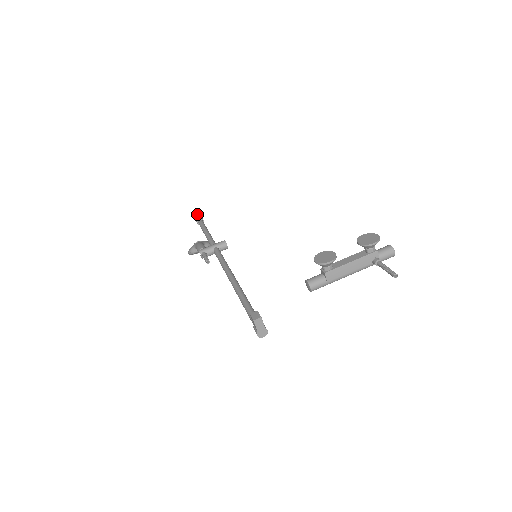
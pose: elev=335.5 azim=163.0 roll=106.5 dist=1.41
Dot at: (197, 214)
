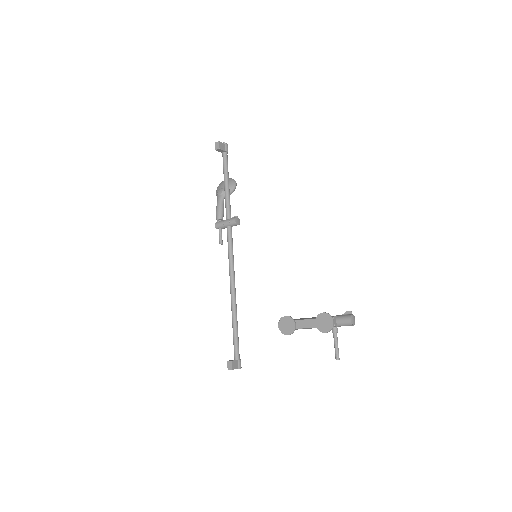
Dot at: (218, 150)
